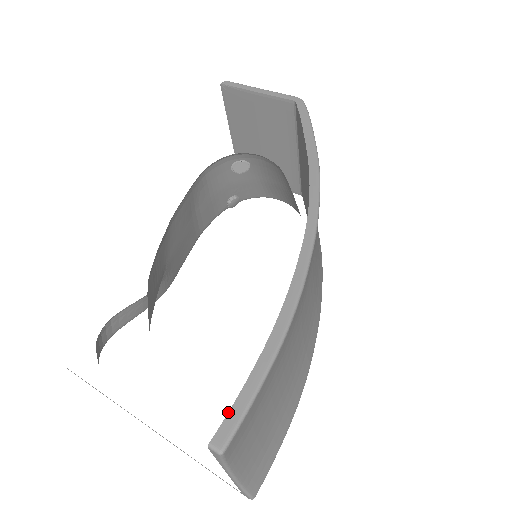
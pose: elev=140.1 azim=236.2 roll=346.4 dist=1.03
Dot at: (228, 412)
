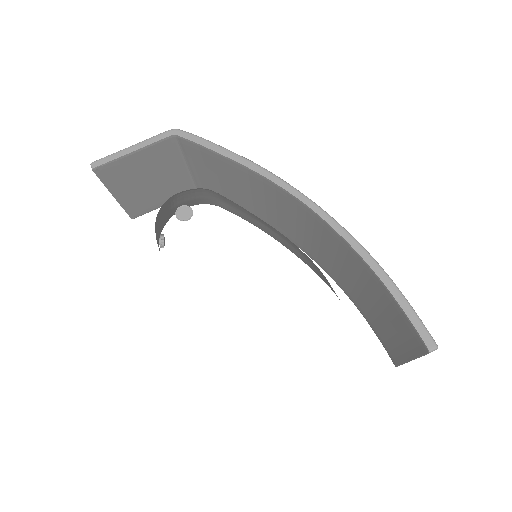
Dot at: (417, 331)
